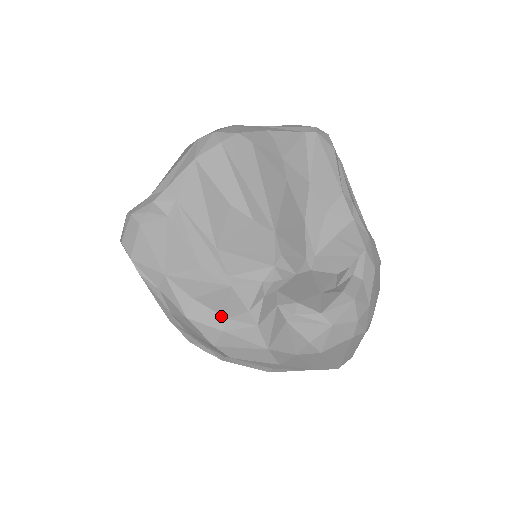
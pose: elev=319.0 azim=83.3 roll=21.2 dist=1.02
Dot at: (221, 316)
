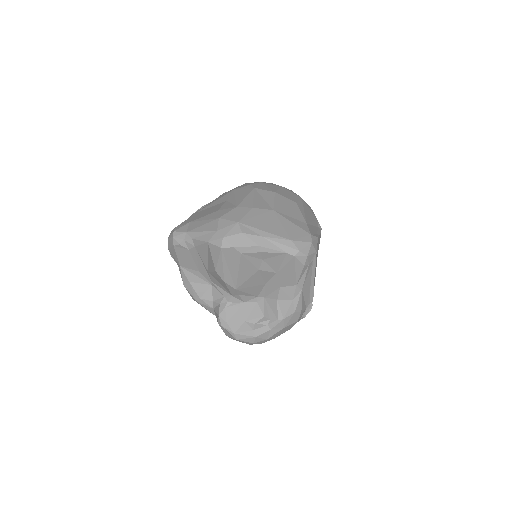
Dot at: (198, 296)
